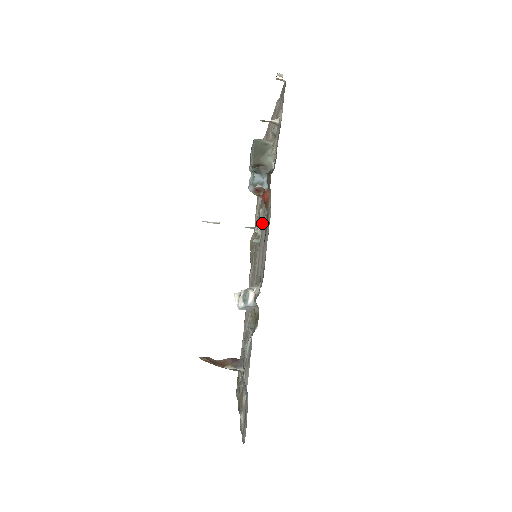
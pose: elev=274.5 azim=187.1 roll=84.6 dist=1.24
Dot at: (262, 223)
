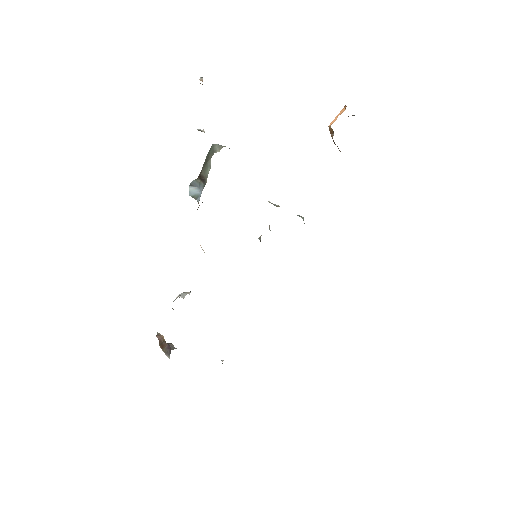
Dot at: occluded
